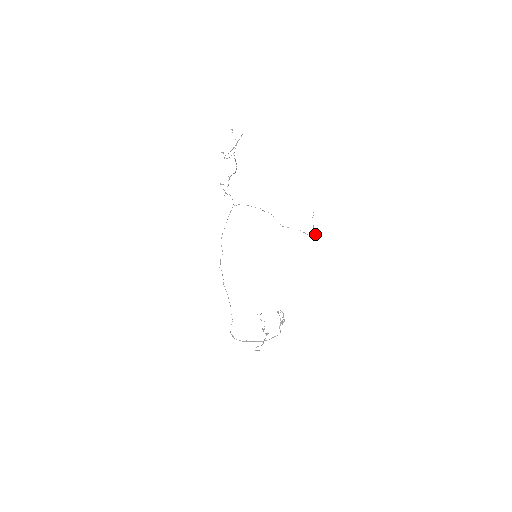
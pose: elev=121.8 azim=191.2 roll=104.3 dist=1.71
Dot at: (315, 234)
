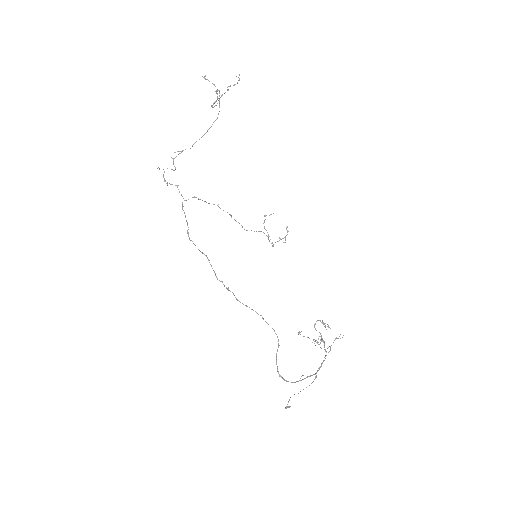
Dot at: (280, 238)
